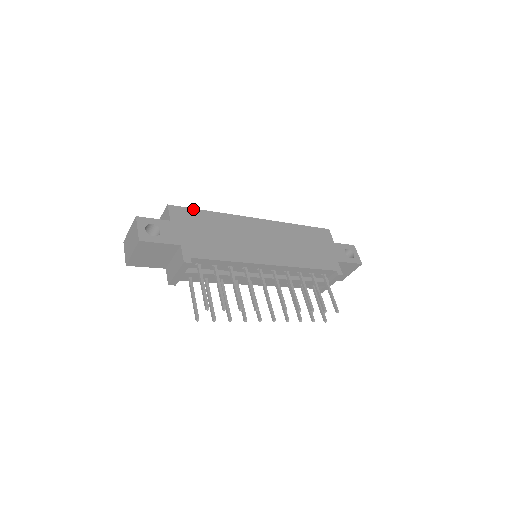
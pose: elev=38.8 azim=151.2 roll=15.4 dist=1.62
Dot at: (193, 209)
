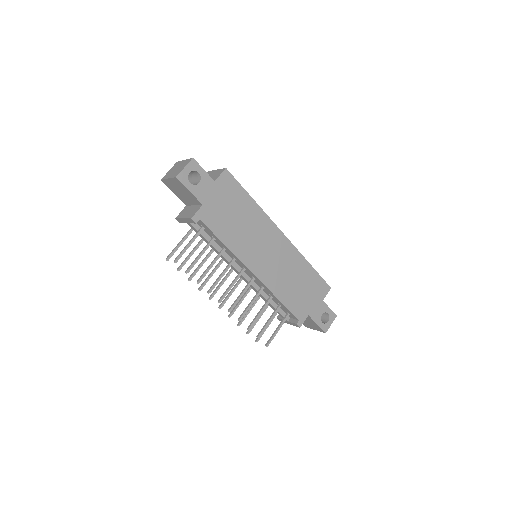
Dot at: (242, 187)
